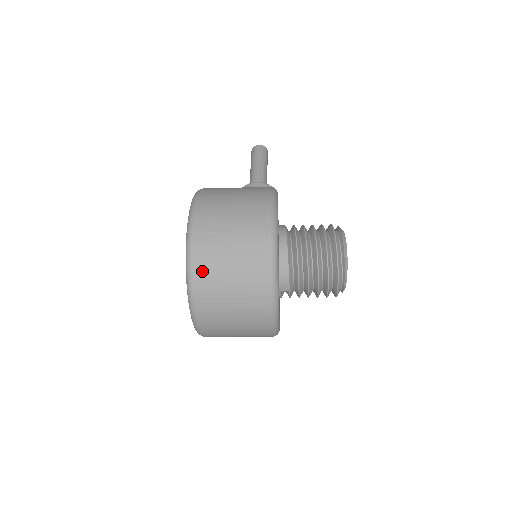
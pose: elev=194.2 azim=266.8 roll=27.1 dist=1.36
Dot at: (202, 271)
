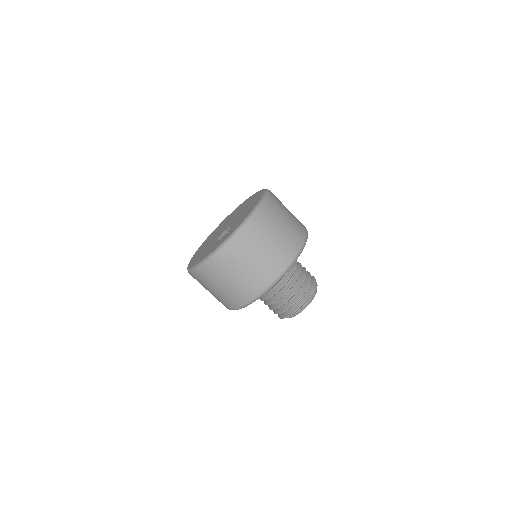
Dot at: (263, 219)
